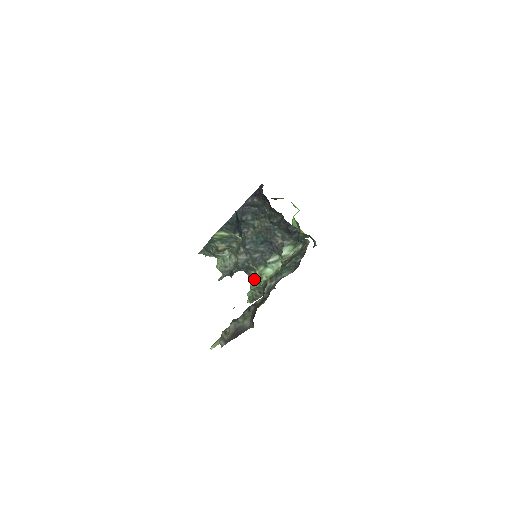
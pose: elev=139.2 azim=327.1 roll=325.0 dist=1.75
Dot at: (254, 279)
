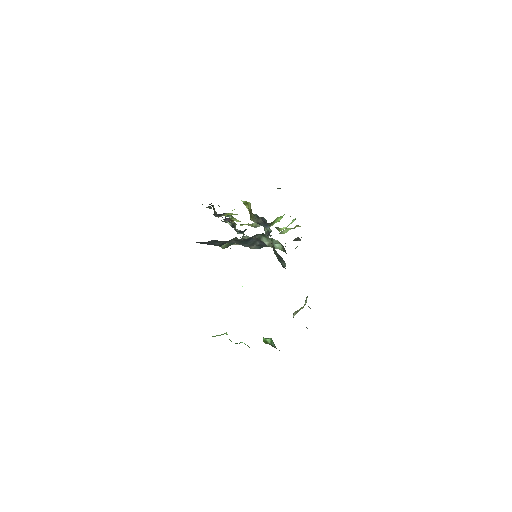
Dot at: occluded
